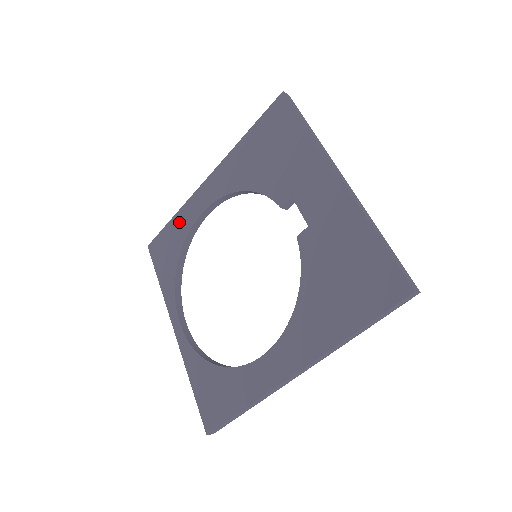
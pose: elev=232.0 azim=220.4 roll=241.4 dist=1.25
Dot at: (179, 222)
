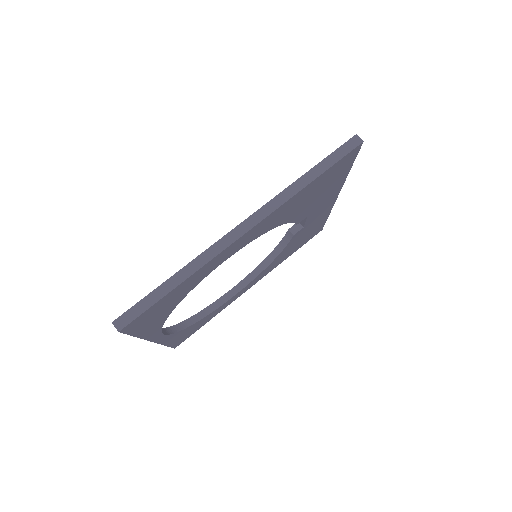
Dot at: occluded
